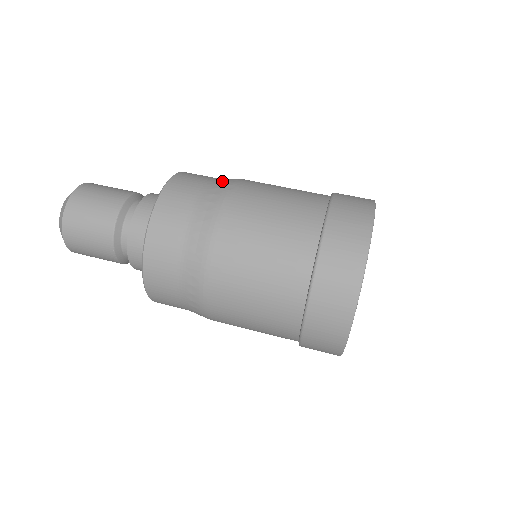
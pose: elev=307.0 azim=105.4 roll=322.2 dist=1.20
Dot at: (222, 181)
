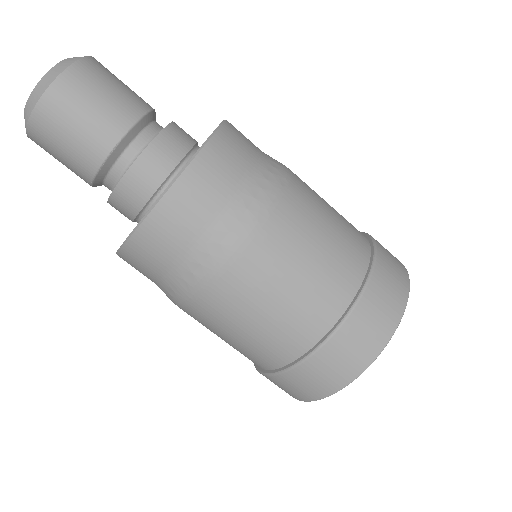
Dot at: (258, 191)
